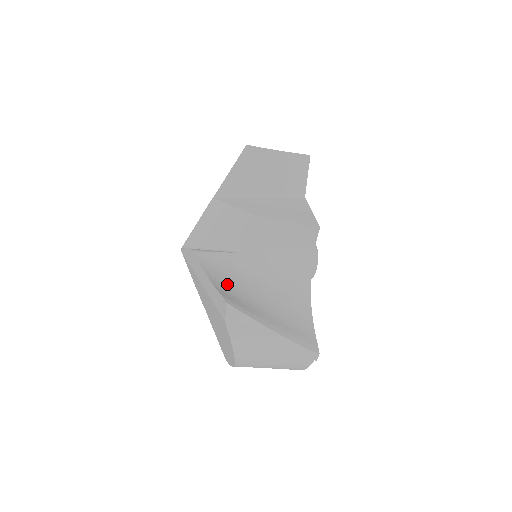
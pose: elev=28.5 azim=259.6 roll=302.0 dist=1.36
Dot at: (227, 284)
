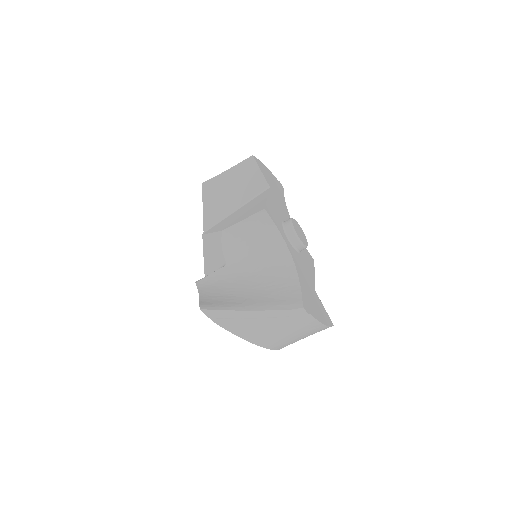
Dot at: (216, 293)
